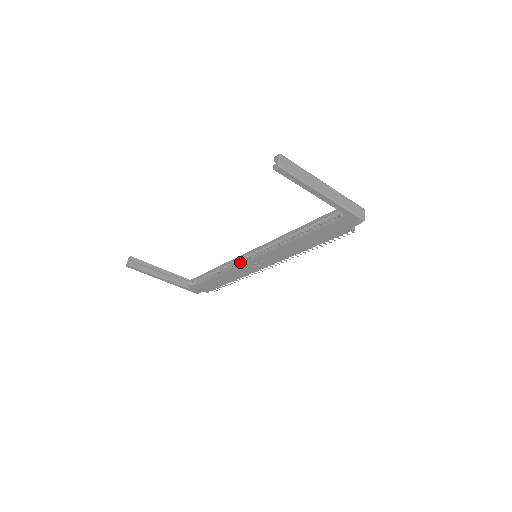
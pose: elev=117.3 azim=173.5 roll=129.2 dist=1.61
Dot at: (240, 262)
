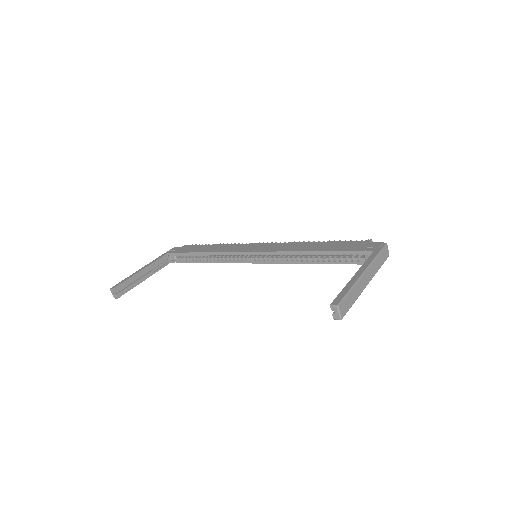
Dot at: (234, 255)
